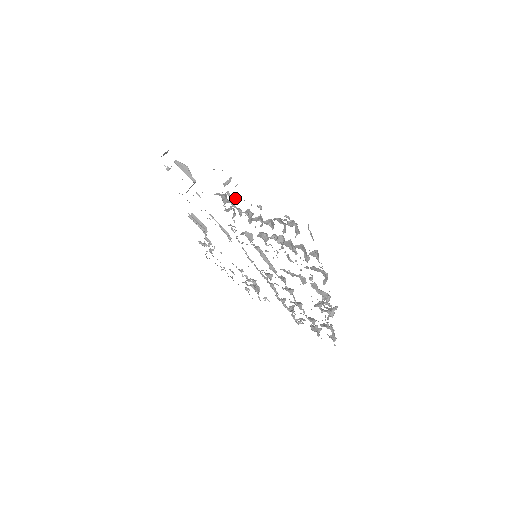
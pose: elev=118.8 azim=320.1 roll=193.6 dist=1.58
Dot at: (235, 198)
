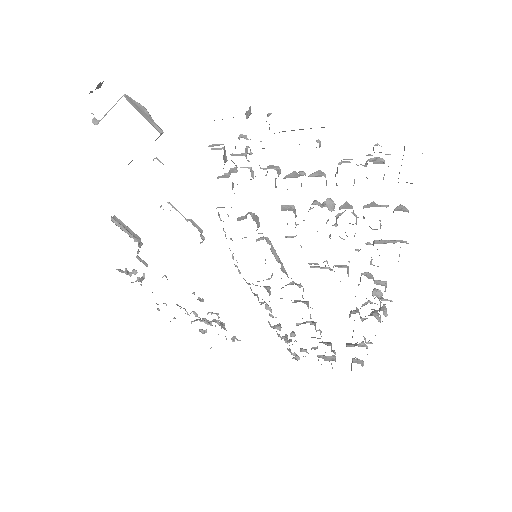
Dot at: occluded
